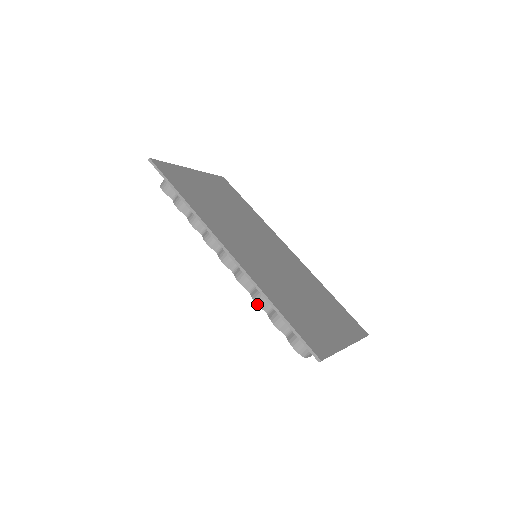
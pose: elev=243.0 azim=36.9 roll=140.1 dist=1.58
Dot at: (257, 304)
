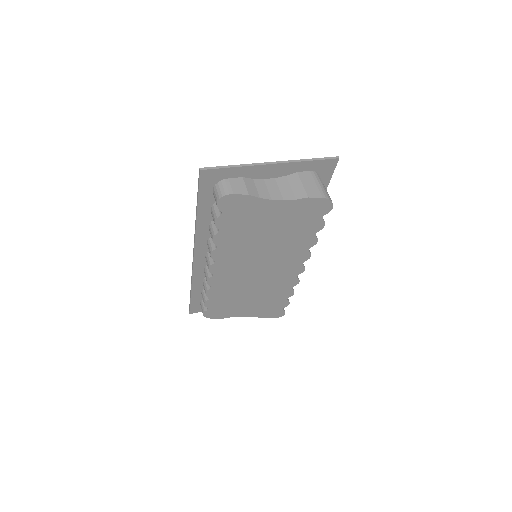
Dot at: (212, 238)
